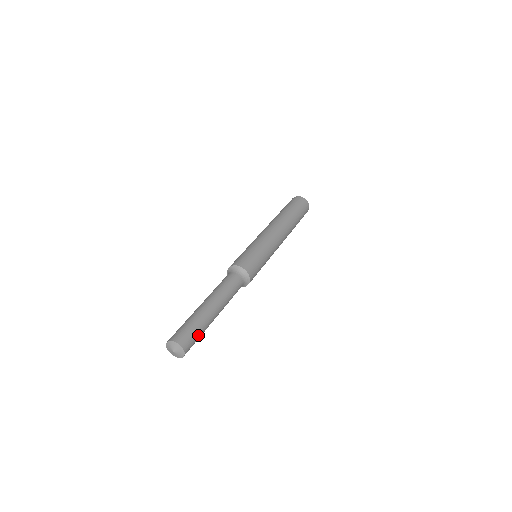
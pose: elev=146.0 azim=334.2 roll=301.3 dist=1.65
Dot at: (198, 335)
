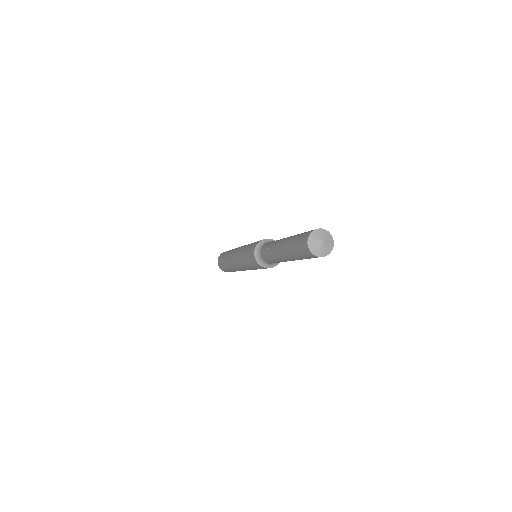
Dot at: occluded
